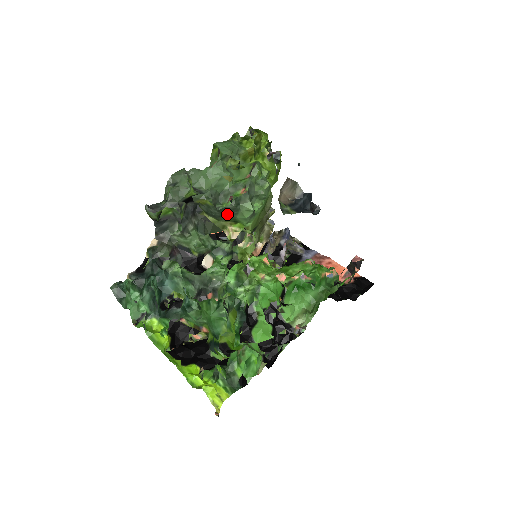
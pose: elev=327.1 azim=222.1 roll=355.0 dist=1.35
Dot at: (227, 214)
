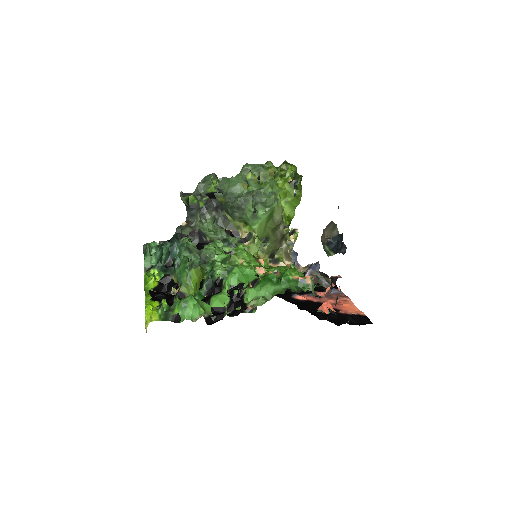
Dot at: (237, 213)
